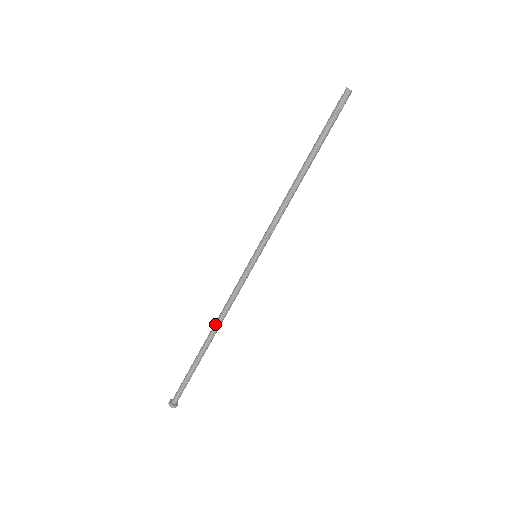
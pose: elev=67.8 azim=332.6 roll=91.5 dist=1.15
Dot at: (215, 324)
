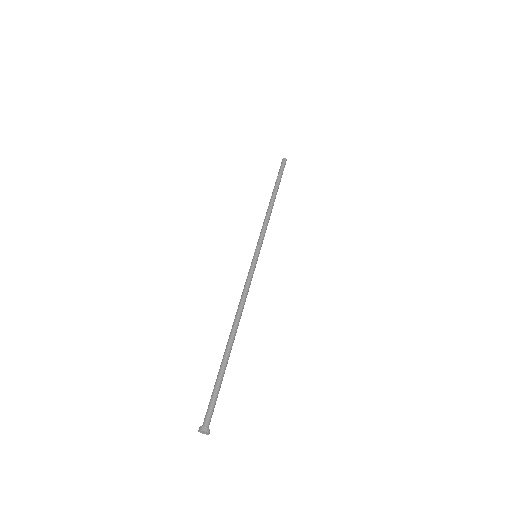
Dot at: (237, 318)
